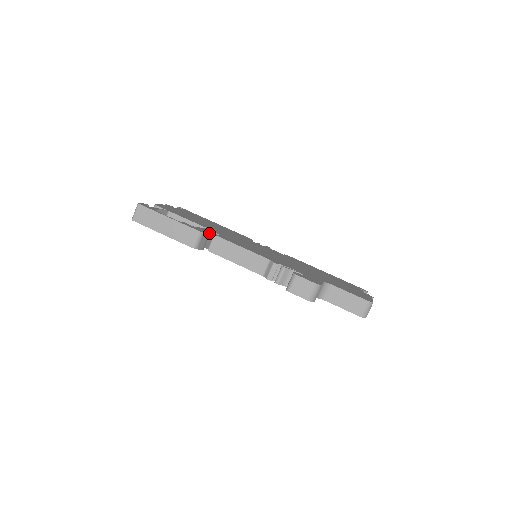
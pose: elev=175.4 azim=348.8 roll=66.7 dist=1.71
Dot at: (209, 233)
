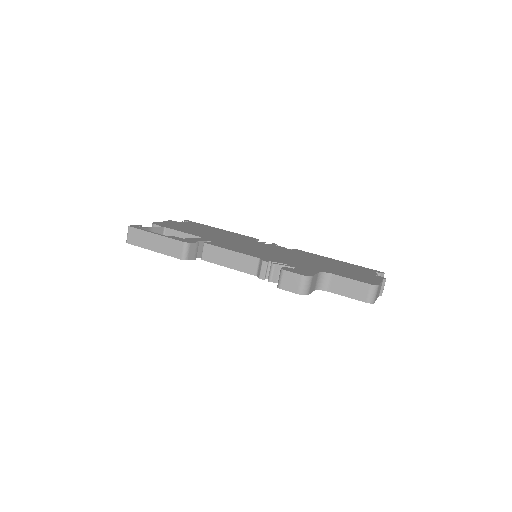
Dot at: (198, 242)
